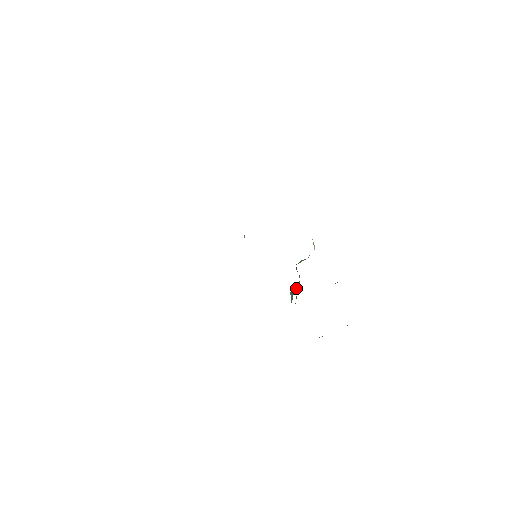
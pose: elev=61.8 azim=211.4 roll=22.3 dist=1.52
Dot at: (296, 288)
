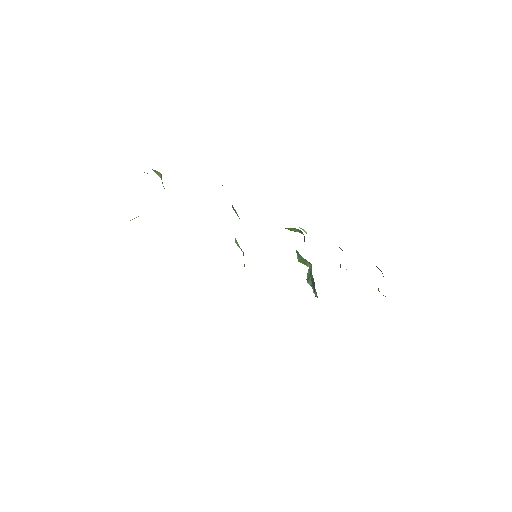
Dot at: (310, 270)
